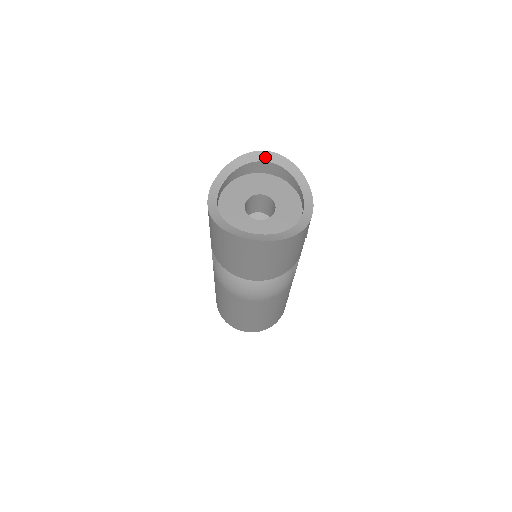
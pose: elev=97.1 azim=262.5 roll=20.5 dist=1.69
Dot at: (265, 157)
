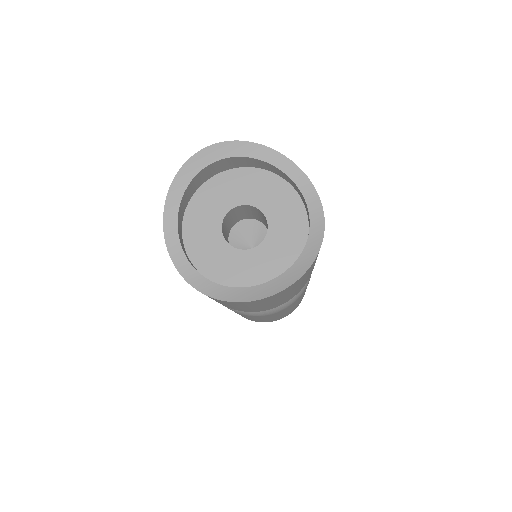
Dot at: (206, 158)
